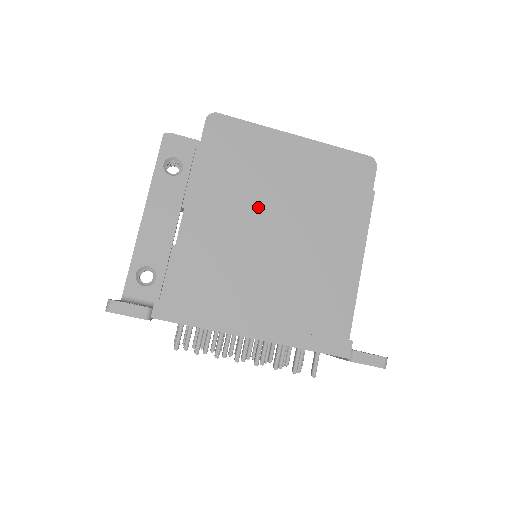
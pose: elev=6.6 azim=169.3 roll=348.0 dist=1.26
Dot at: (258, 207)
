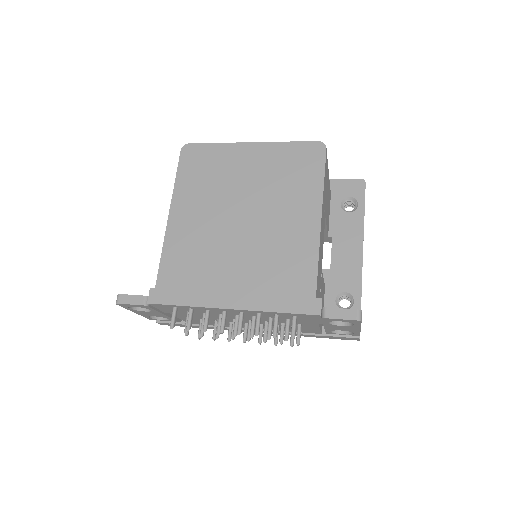
Dot at: (225, 203)
